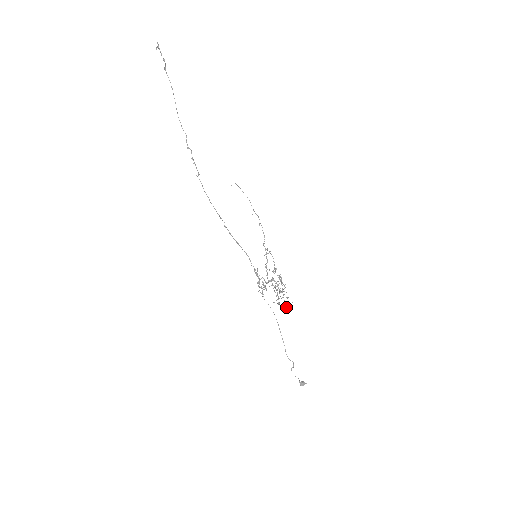
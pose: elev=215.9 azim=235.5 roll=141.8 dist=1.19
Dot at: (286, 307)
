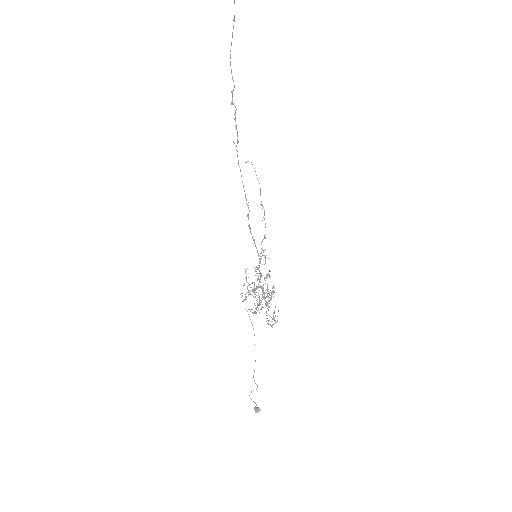
Dot at: (272, 324)
